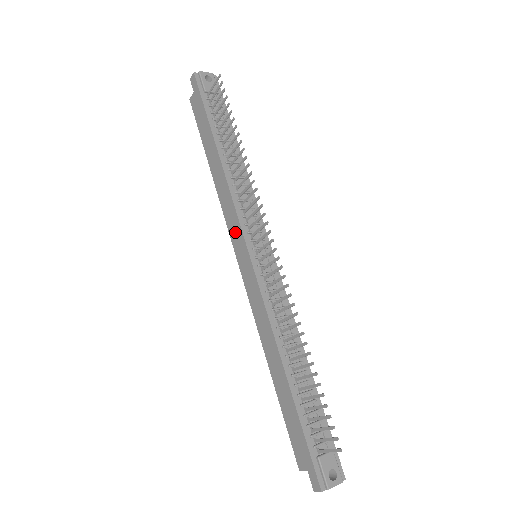
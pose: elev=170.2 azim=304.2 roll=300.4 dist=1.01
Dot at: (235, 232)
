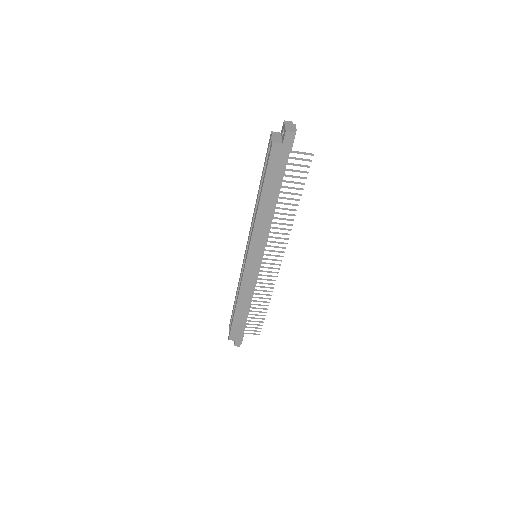
Dot at: (257, 248)
